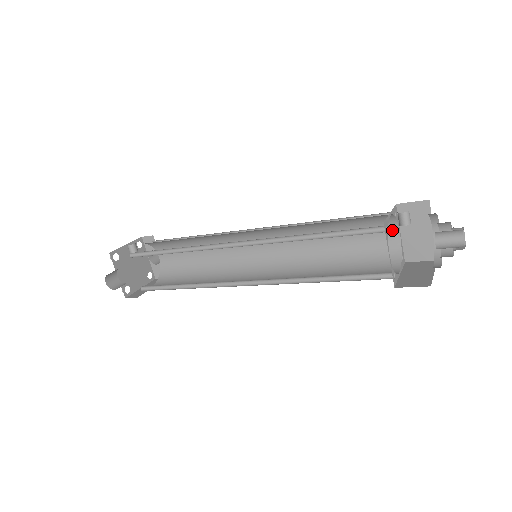
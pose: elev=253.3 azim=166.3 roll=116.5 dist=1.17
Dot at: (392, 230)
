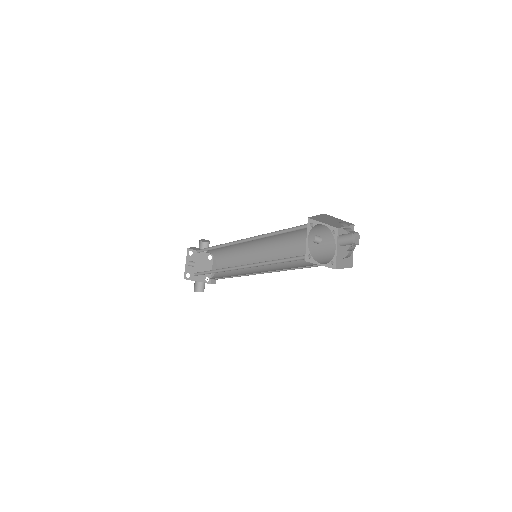
Dot at: (317, 225)
